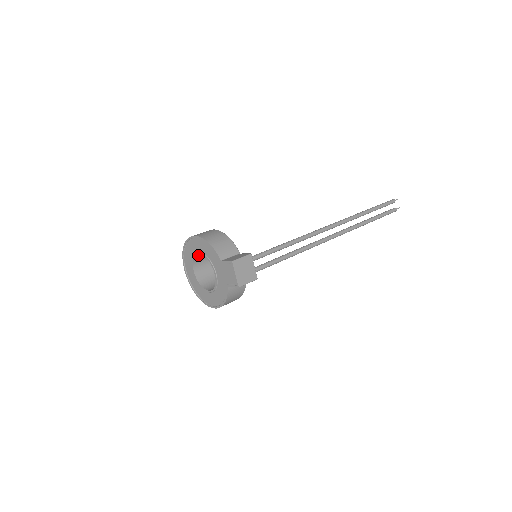
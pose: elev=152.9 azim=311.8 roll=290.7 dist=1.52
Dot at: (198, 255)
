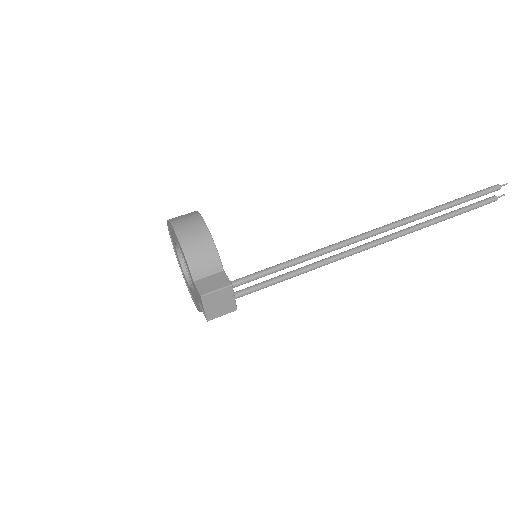
Dot at: occluded
